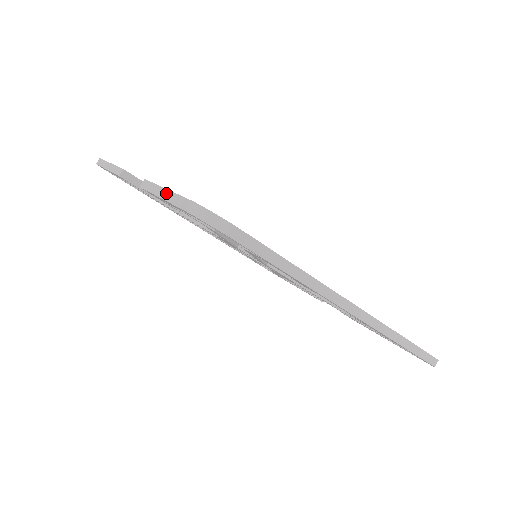
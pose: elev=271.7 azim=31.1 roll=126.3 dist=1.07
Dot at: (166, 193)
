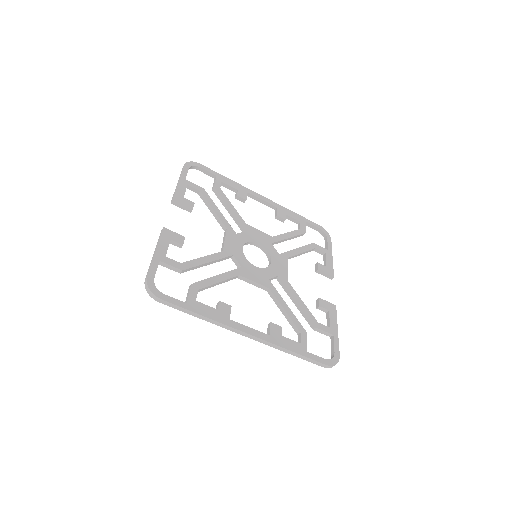
Dot at: (154, 255)
